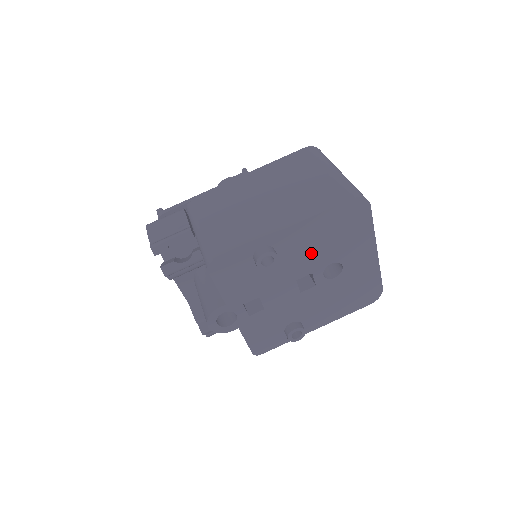
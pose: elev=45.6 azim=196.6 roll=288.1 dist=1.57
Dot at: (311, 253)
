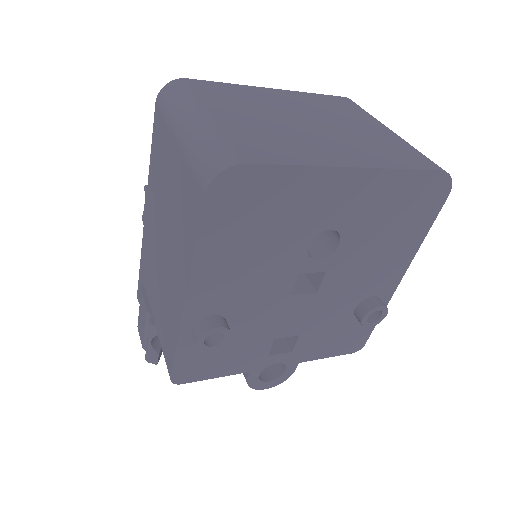
Dot at: (261, 270)
